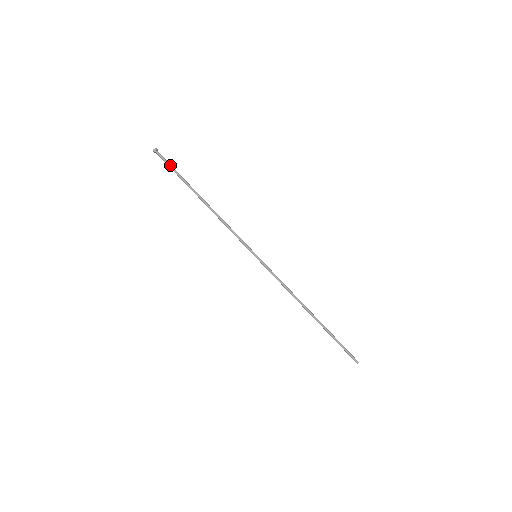
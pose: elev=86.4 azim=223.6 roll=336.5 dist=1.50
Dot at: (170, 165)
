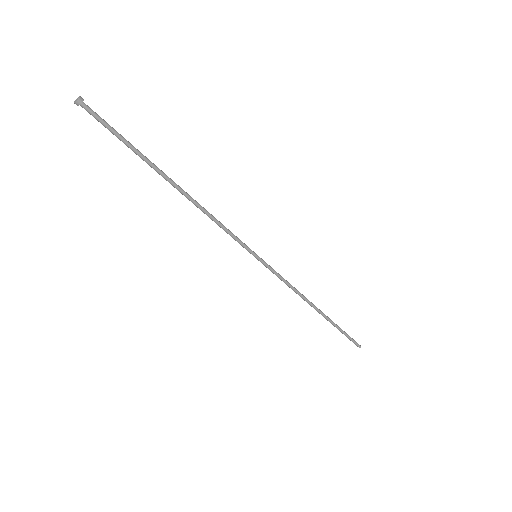
Dot at: (113, 129)
